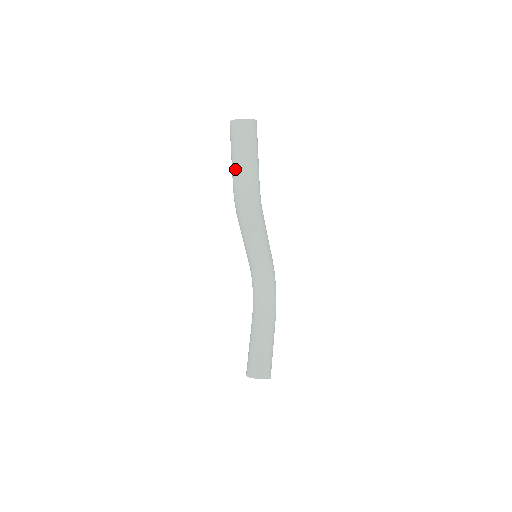
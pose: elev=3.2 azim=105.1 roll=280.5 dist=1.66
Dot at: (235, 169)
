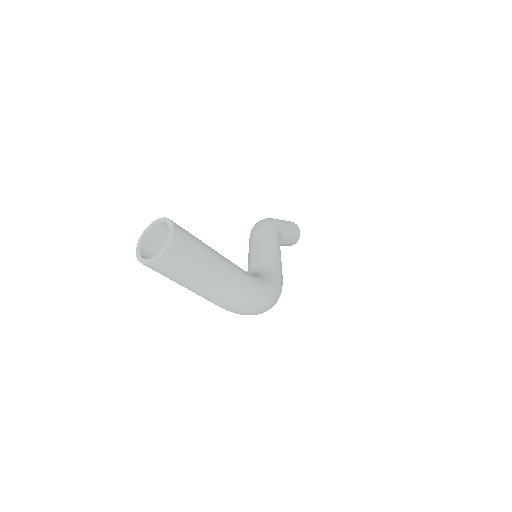
Dot at: occluded
